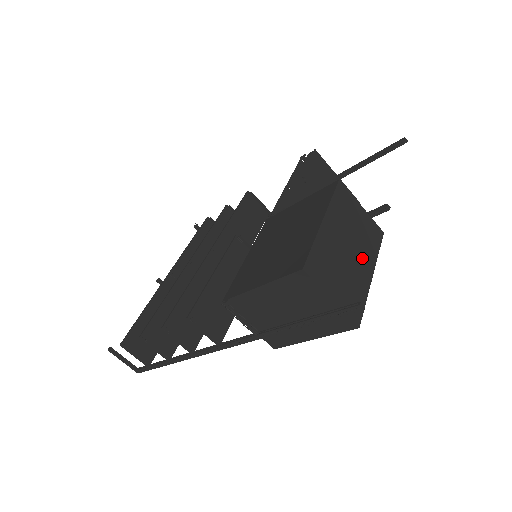
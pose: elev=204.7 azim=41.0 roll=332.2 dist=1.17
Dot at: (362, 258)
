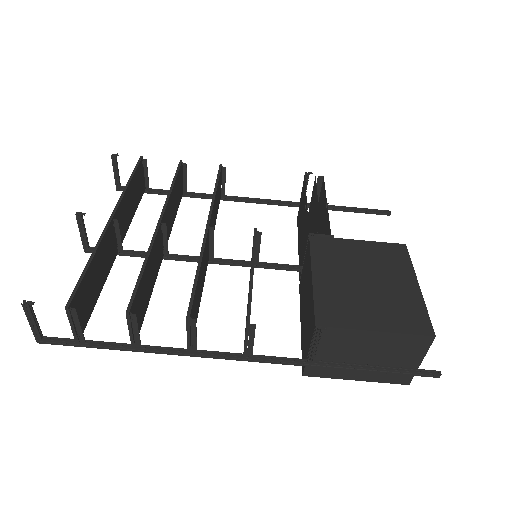
Dot at: occluded
